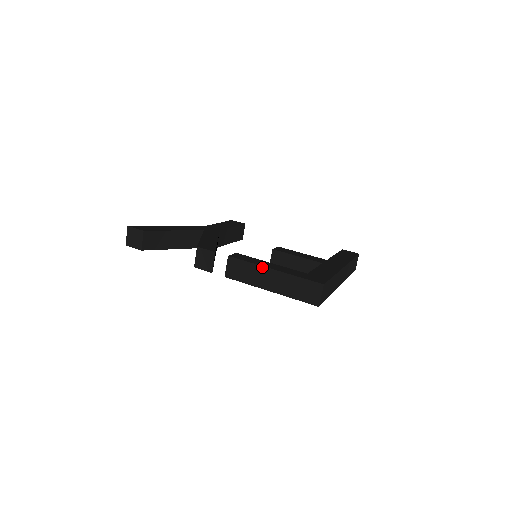
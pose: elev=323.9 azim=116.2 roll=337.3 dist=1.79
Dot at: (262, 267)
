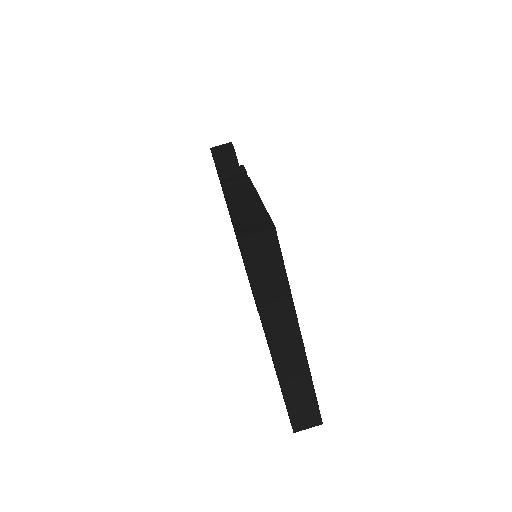
Dot at: (256, 192)
